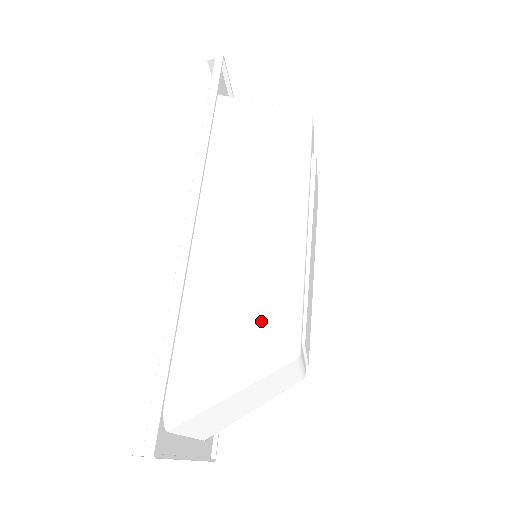
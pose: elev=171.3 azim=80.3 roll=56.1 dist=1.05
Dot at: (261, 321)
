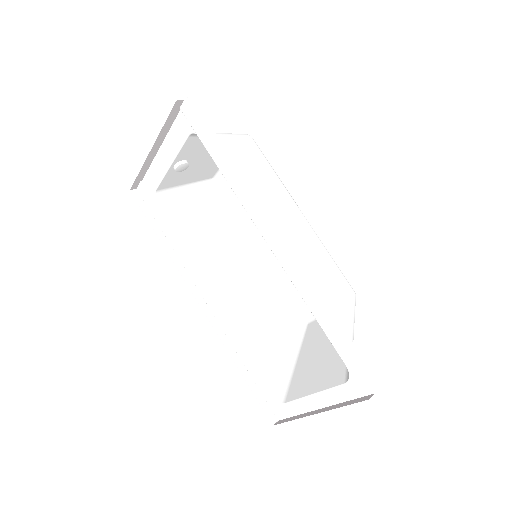
Dot at: (338, 288)
